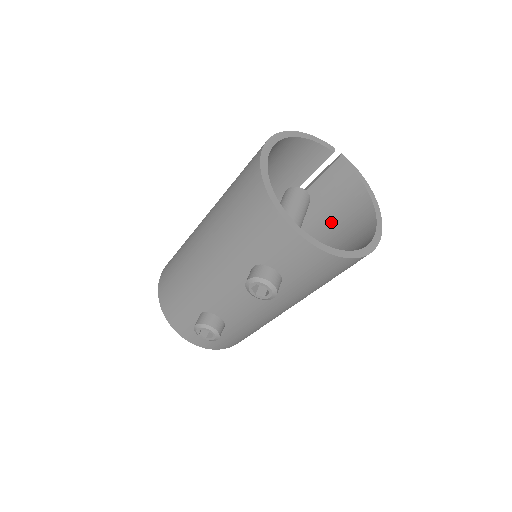
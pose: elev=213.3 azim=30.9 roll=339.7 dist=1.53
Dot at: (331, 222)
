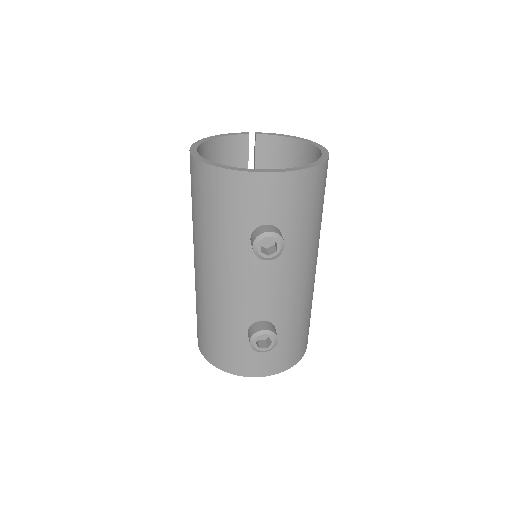
Dot at: occluded
